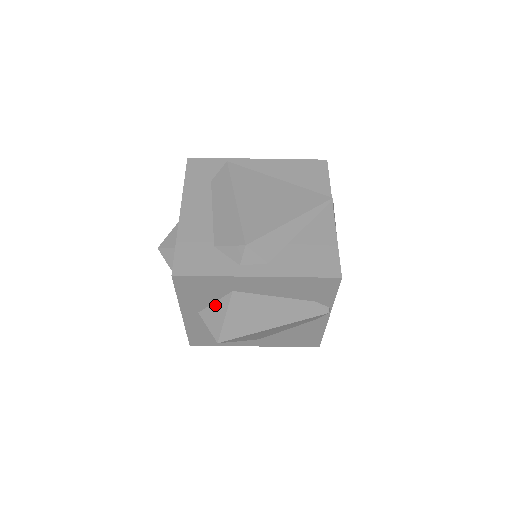
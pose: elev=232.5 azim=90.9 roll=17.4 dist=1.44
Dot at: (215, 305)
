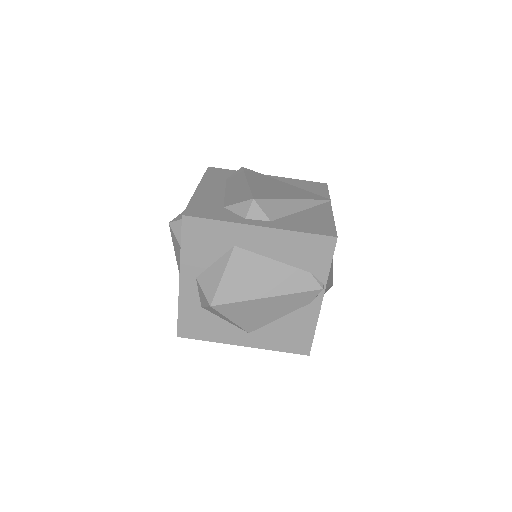
Dot at: (215, 265)
